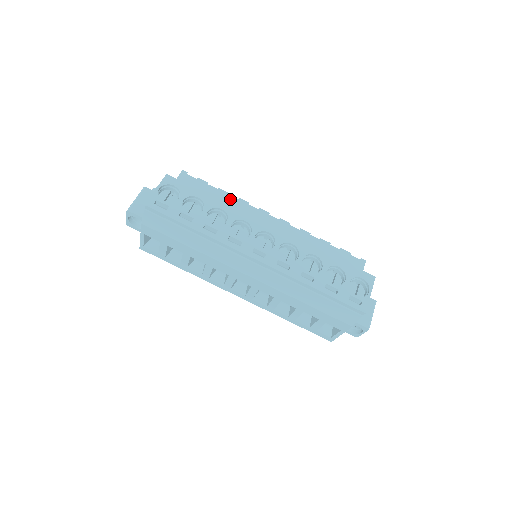
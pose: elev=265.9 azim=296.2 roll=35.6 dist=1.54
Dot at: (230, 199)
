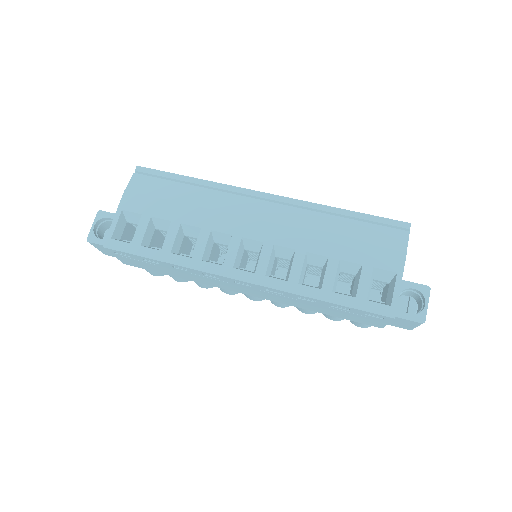
Dot at: occluded
